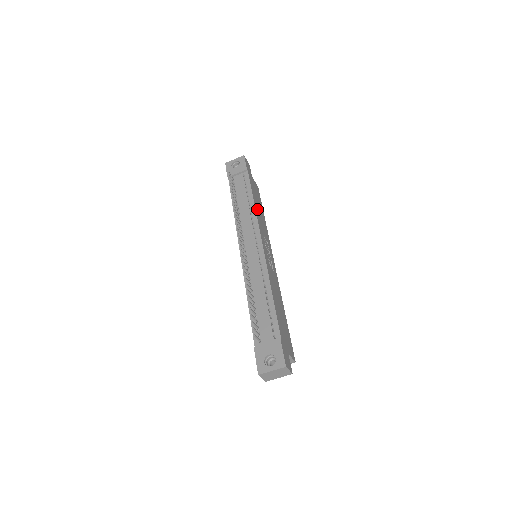
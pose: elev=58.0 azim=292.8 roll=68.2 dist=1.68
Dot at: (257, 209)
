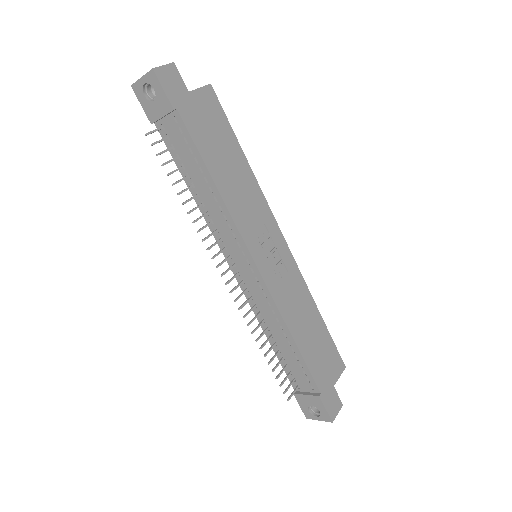
Dot at: (226, 185)
